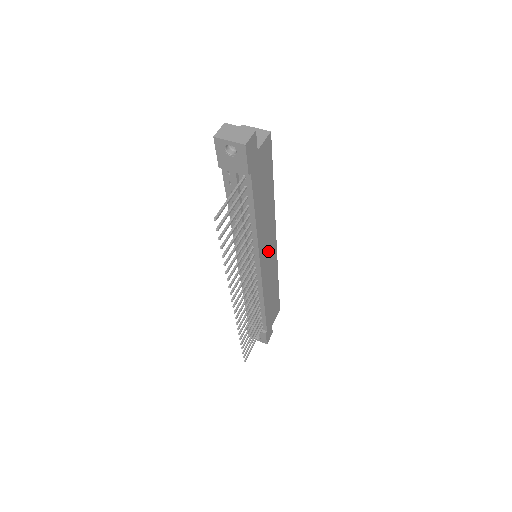
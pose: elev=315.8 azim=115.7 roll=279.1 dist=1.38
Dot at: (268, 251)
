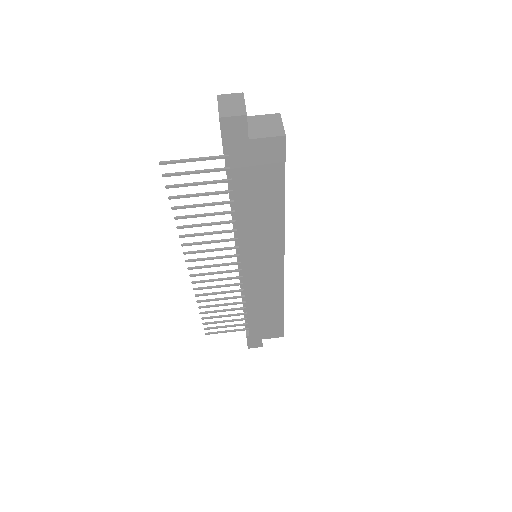
Dot at: (263, 260)
